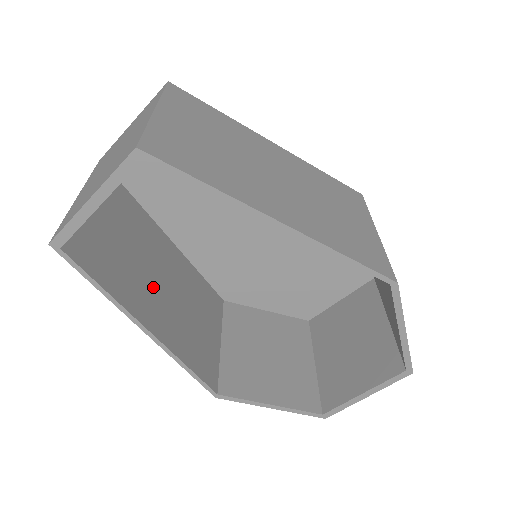
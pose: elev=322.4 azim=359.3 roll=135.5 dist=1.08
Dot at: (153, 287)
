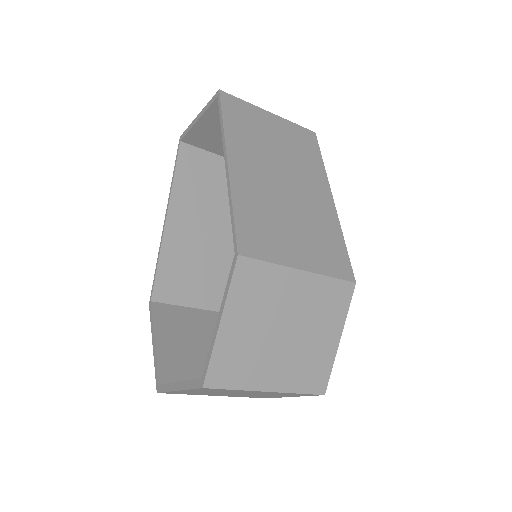
Dot at: (202, 221)
